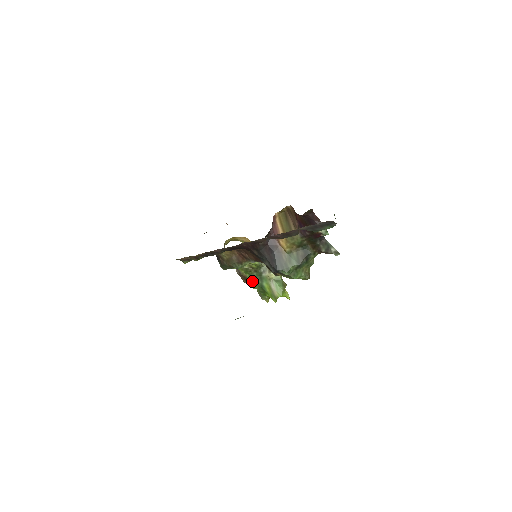
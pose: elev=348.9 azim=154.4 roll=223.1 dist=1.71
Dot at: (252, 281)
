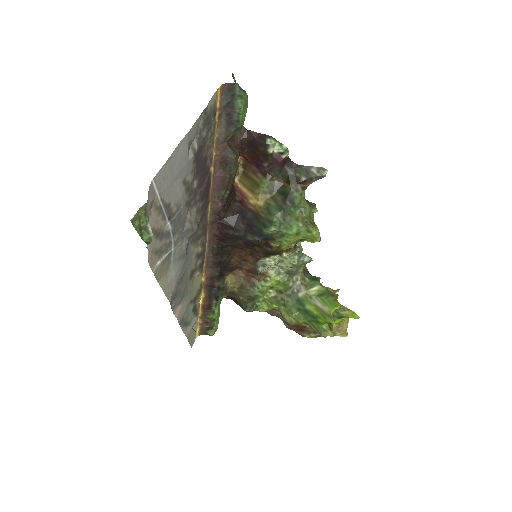
Dot at: (291, 311)
